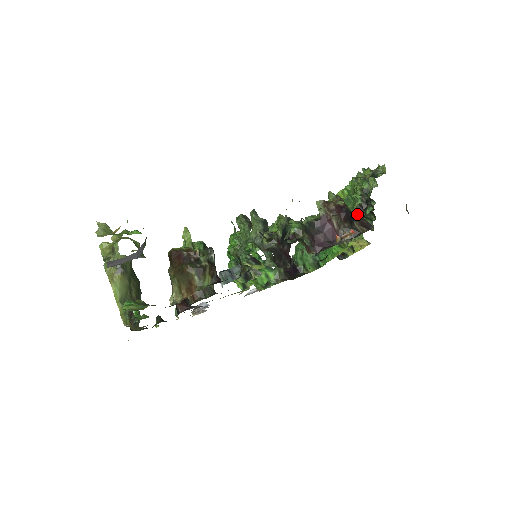
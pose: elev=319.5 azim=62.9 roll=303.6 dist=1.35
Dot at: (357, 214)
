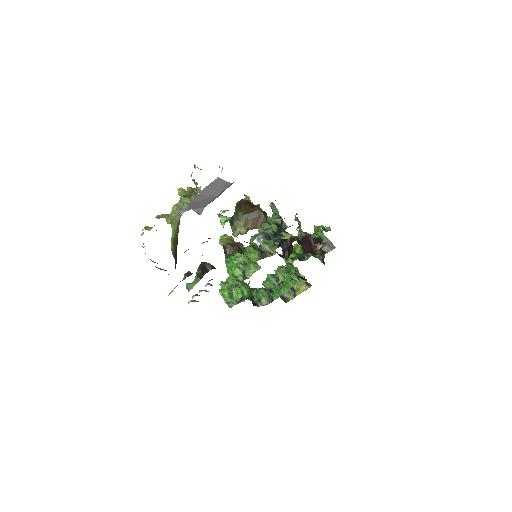
Dot at: (326, 238)
